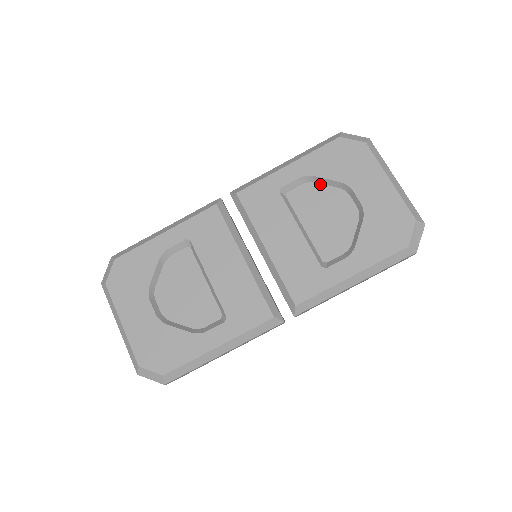
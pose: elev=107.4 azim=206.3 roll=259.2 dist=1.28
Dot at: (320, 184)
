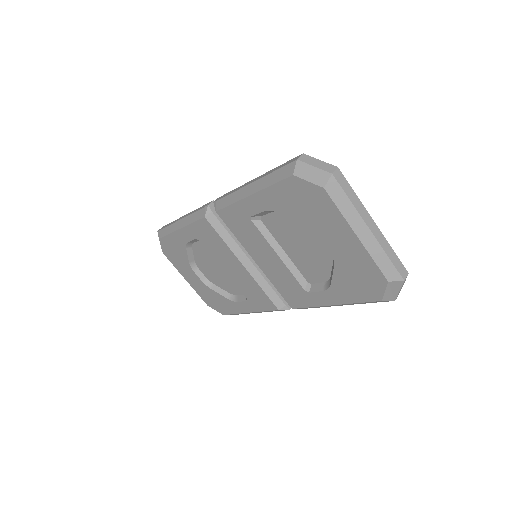
Dot at: occluded
